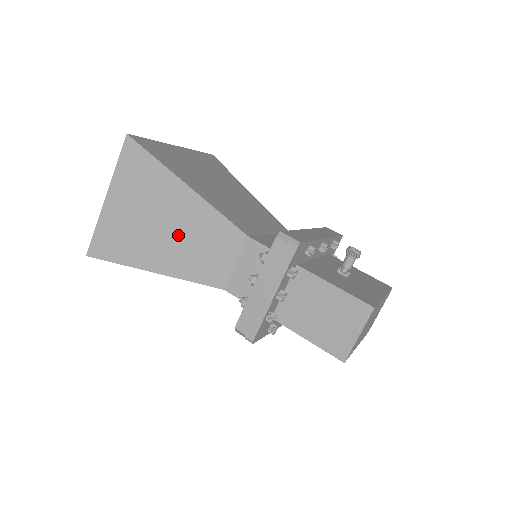
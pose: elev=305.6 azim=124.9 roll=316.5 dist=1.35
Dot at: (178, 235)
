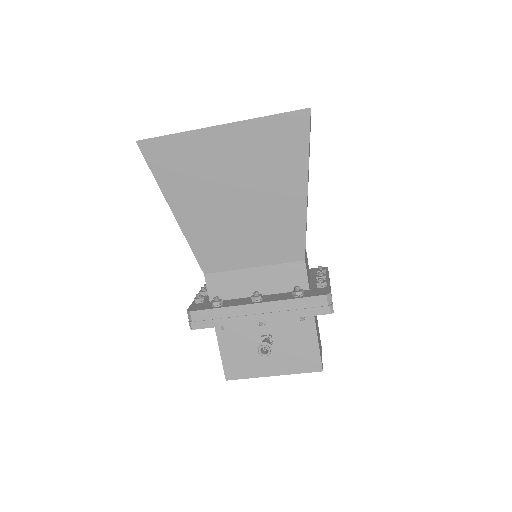
Dot at: occluded
